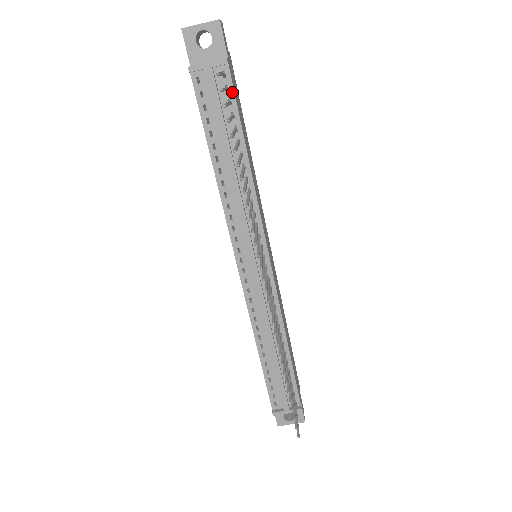
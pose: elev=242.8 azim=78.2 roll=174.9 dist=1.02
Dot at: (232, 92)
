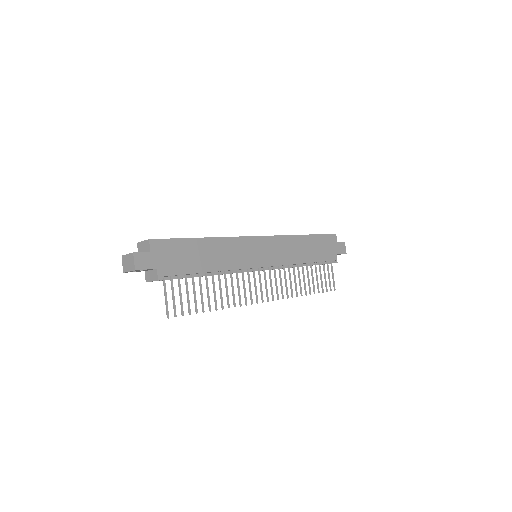
Dot at: (175, 275)
